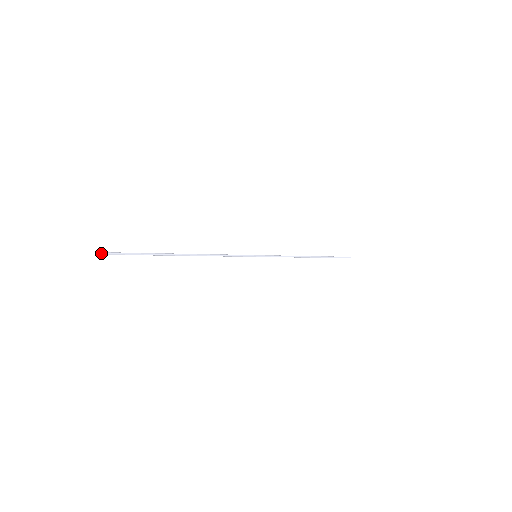
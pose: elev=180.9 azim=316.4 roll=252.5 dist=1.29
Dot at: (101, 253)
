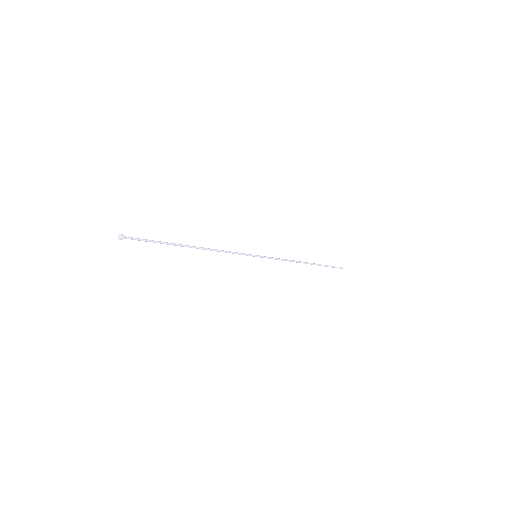
Dot at: (121, 238)
